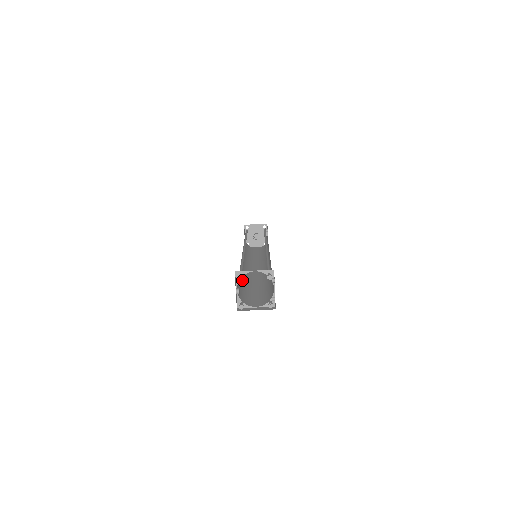
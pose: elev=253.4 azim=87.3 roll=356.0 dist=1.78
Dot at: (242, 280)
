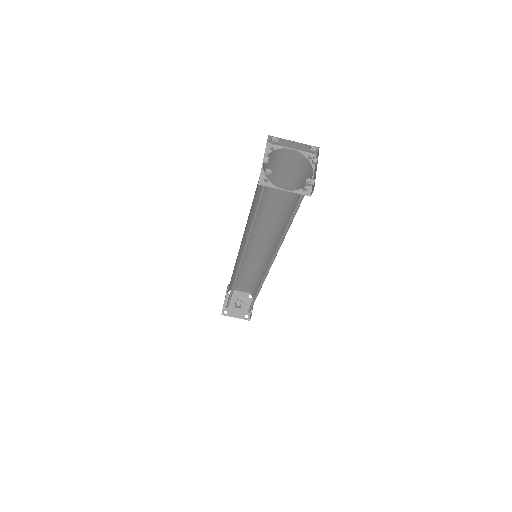
Dot at: occluded
